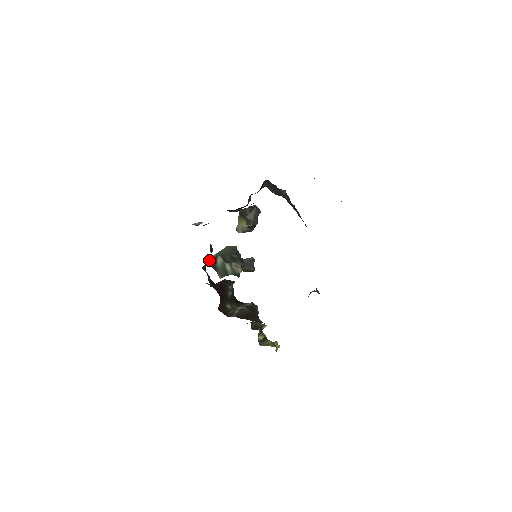
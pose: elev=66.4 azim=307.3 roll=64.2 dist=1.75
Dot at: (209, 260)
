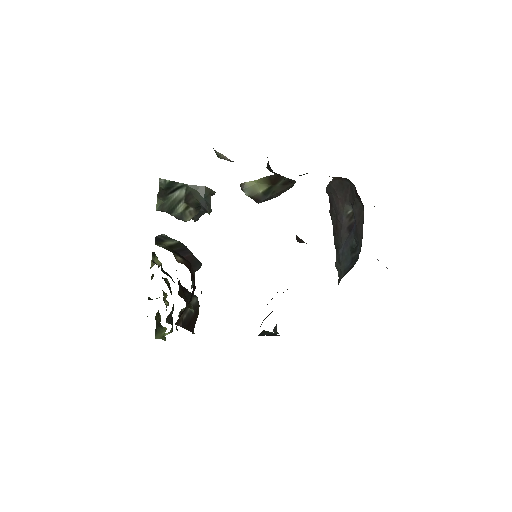
Dot at: (168, 184)
